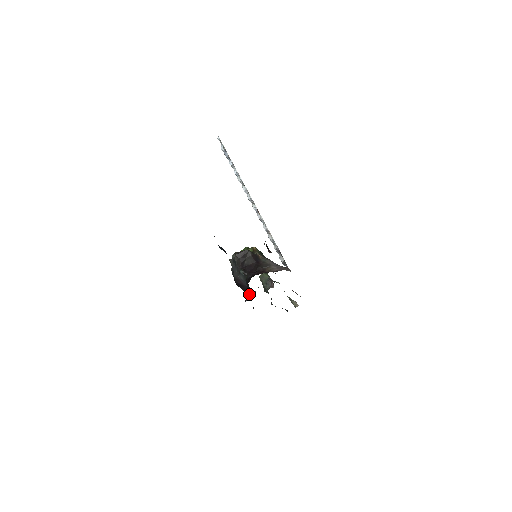
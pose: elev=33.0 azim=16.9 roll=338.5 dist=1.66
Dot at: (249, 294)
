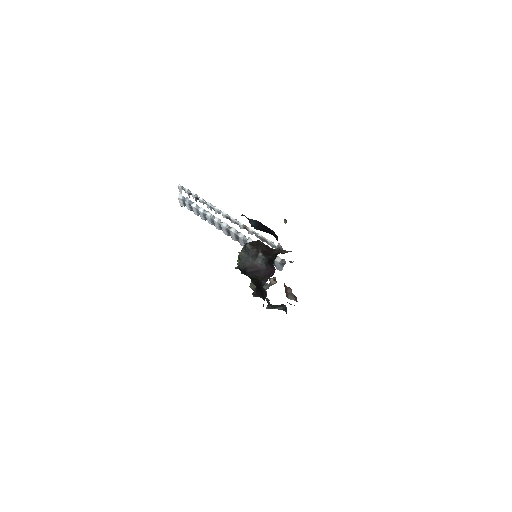
Dot at: (269, 275)
